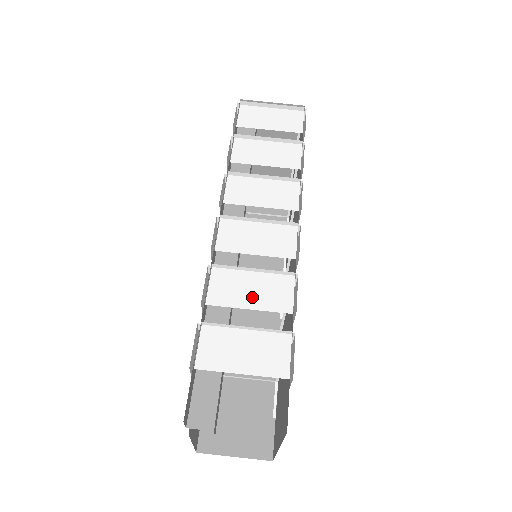
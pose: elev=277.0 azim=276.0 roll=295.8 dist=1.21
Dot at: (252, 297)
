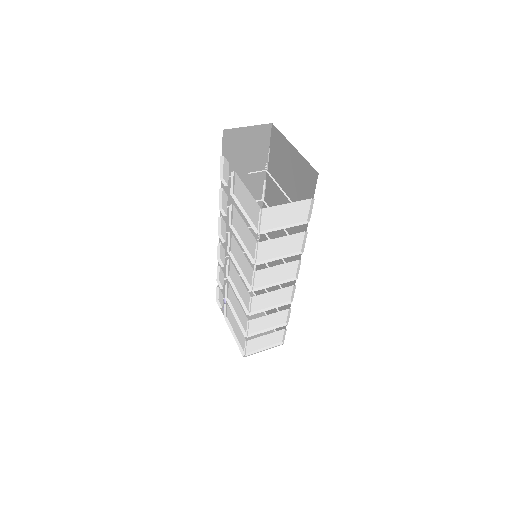
Dot at: occluded
